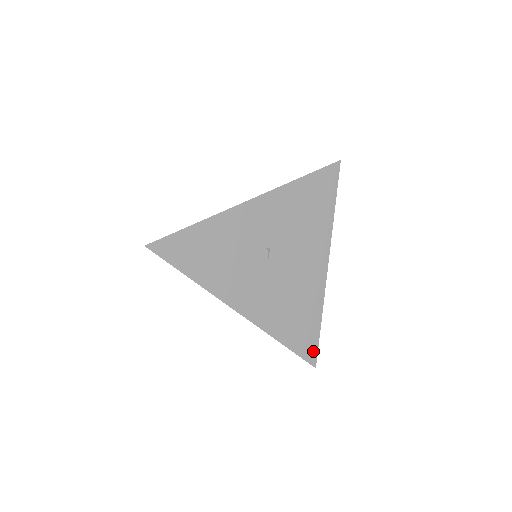
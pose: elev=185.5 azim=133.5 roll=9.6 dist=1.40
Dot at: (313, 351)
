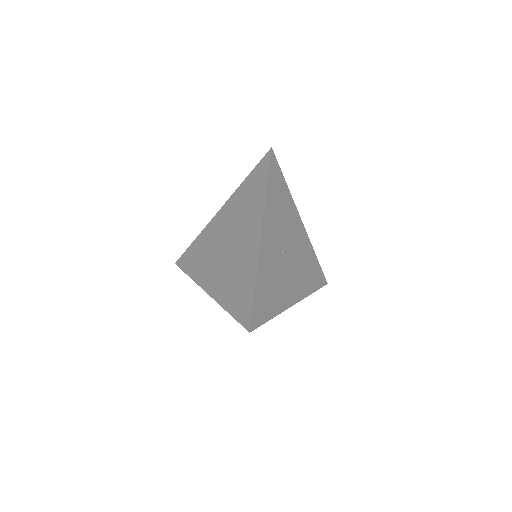
Dot at: (323, 277)
